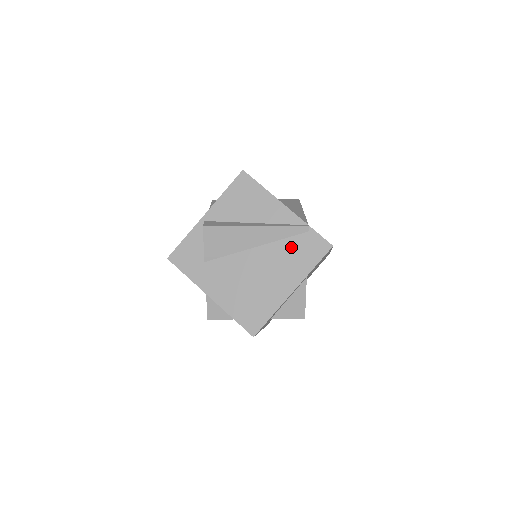
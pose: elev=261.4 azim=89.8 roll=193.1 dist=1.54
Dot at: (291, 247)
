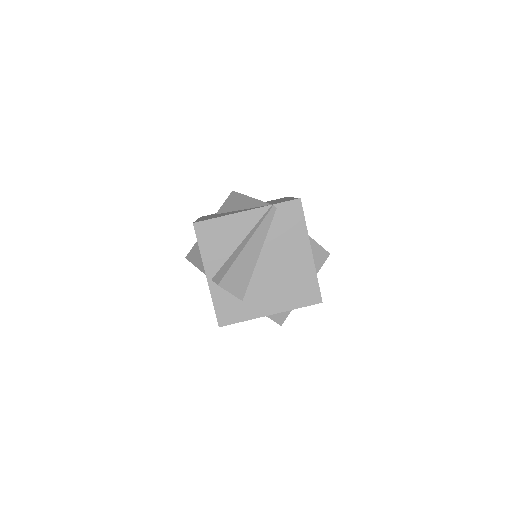
Dot at: (279, 229)
